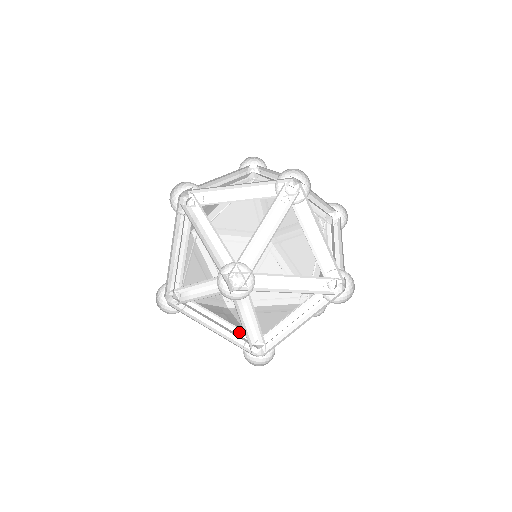
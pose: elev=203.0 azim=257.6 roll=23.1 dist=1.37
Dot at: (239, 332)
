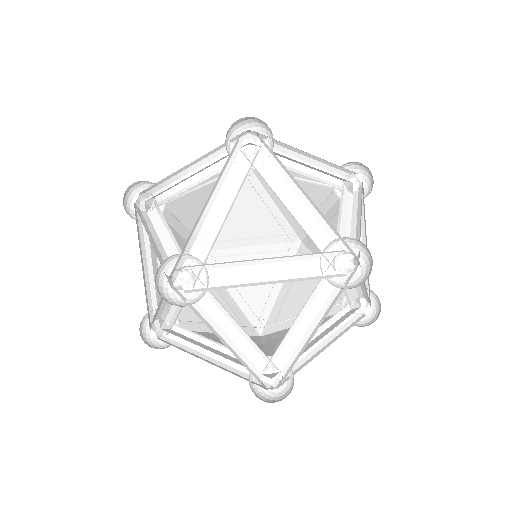
Dot at: (275, 238)
